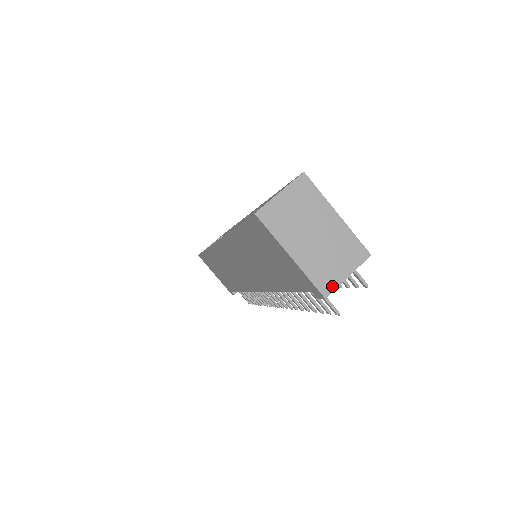
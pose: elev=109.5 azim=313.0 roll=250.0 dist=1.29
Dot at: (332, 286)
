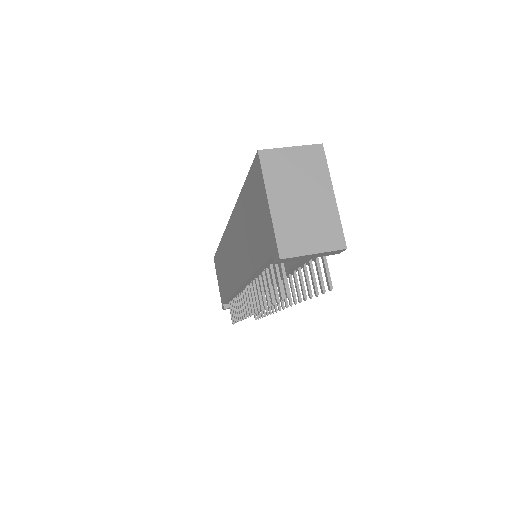
Dot at: (293, 252)
